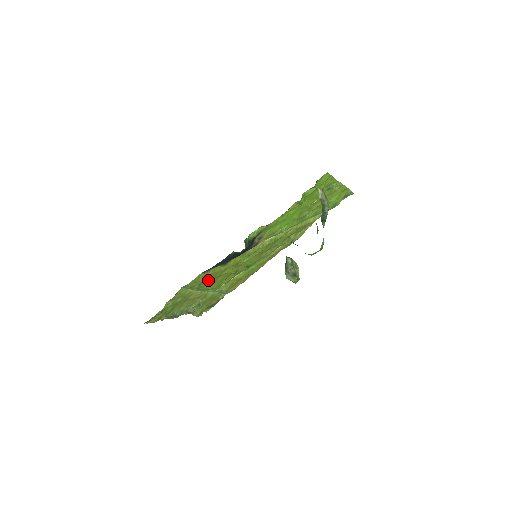
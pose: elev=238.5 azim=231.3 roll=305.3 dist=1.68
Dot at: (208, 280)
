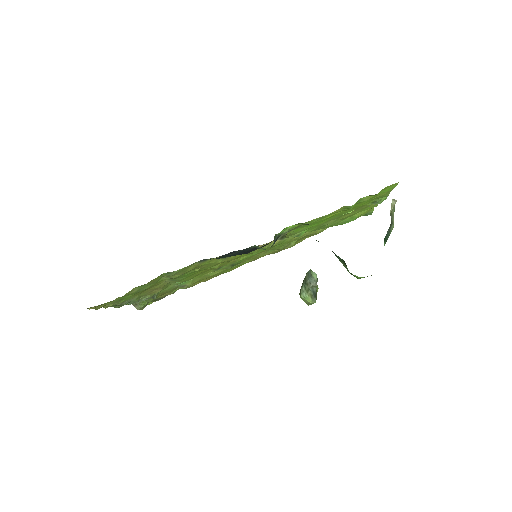
Dot at: (192, 271)
